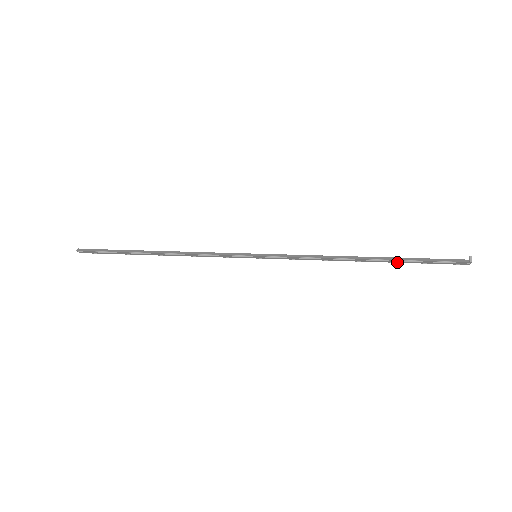
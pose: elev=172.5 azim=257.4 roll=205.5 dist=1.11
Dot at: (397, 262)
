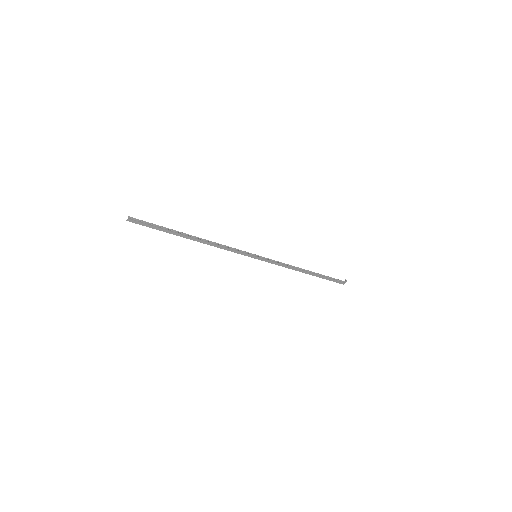
Dot at: occluded
